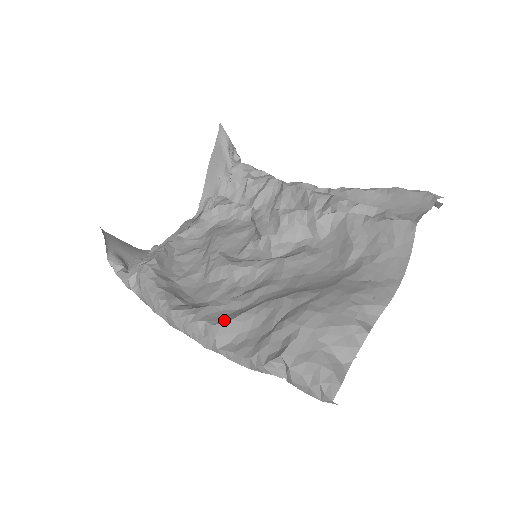
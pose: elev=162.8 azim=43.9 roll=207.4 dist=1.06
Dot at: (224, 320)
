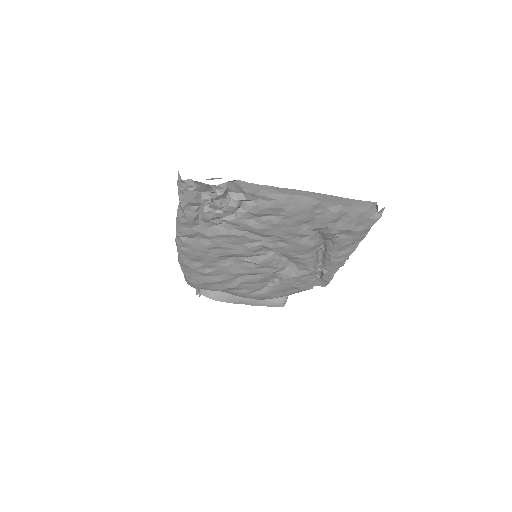
Dot at: occluded
